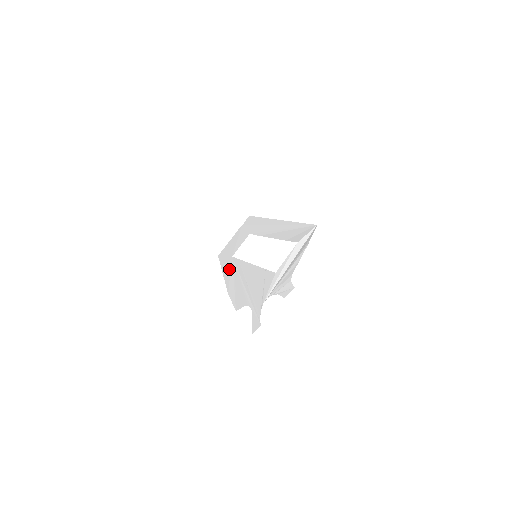
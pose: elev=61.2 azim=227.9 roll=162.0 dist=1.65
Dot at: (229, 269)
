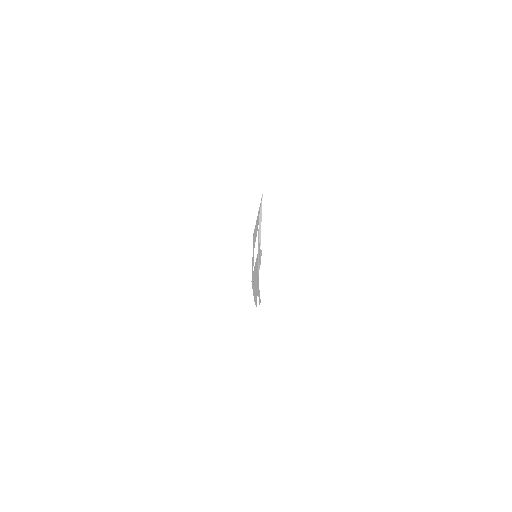
Dot at: (253, 283)
